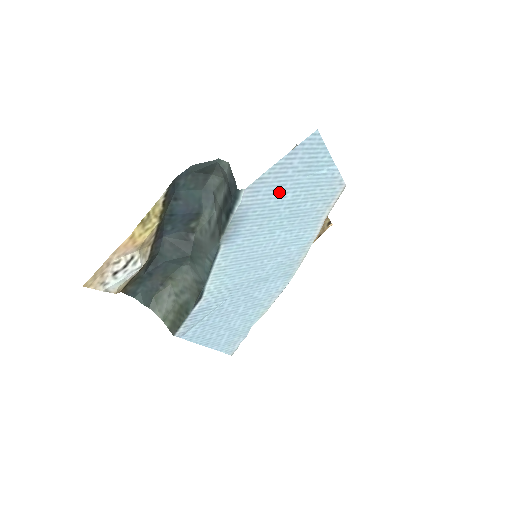
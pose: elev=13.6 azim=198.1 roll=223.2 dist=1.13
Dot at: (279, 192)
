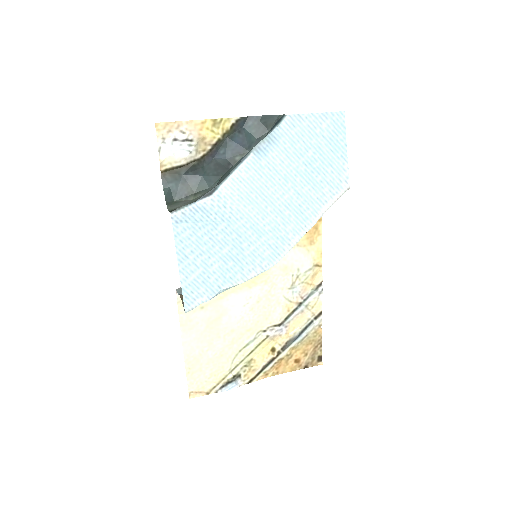
Dot at: (305, 142)
